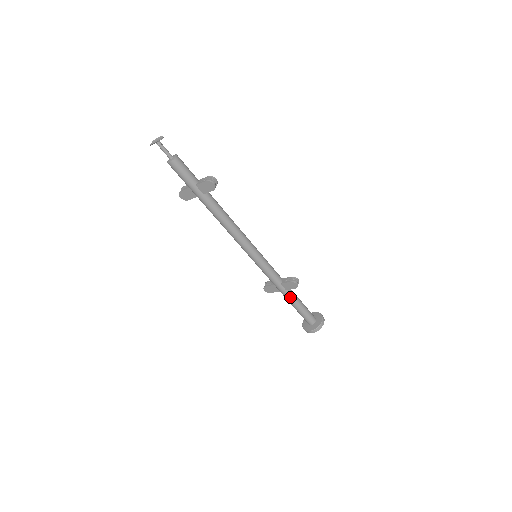
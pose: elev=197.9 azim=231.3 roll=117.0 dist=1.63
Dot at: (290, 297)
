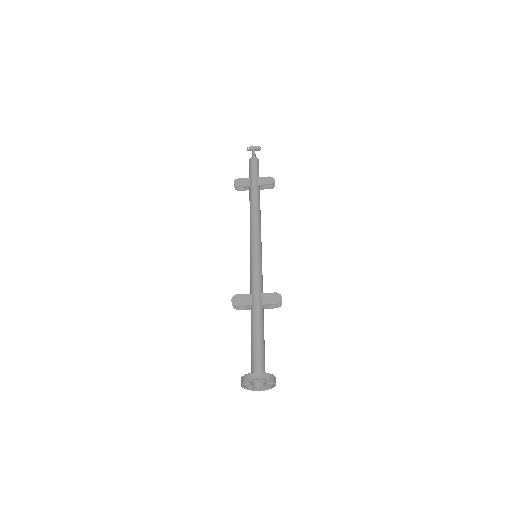
Dot at: (260, 316)
